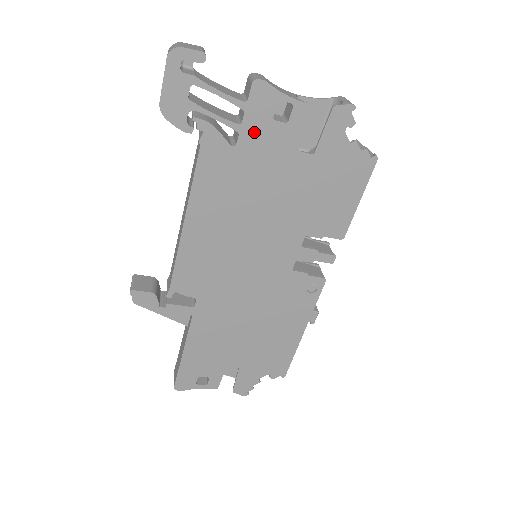
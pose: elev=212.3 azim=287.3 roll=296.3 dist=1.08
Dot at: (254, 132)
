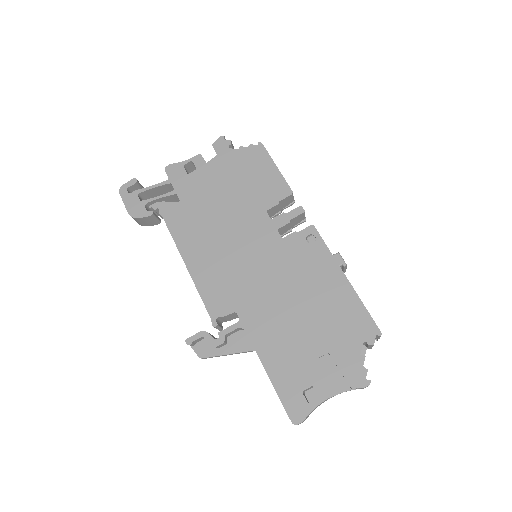
Dot at: (184, 187)
